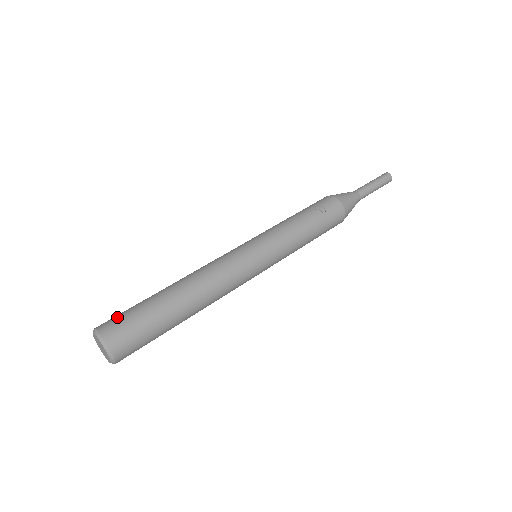
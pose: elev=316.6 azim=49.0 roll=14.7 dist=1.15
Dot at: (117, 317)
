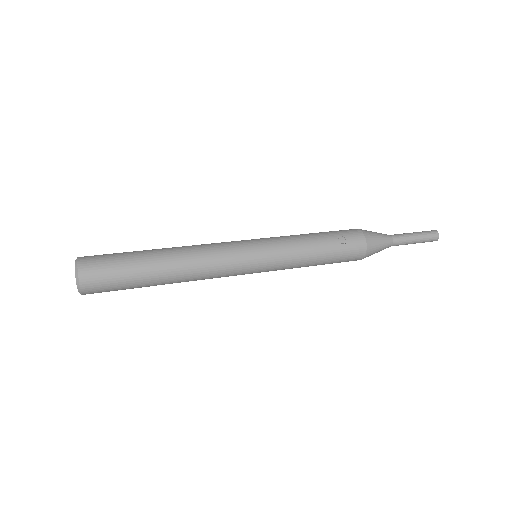
Dot at: (100, 256)
